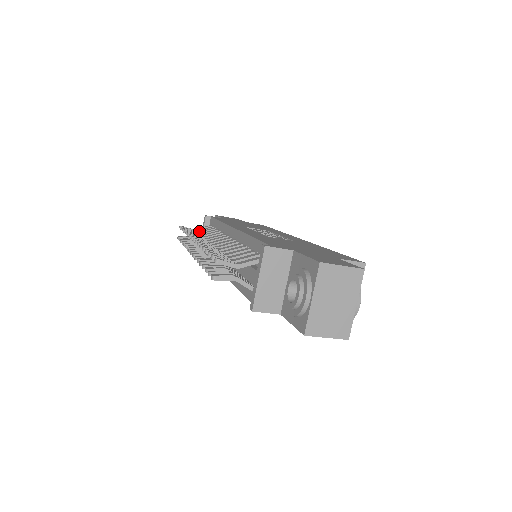
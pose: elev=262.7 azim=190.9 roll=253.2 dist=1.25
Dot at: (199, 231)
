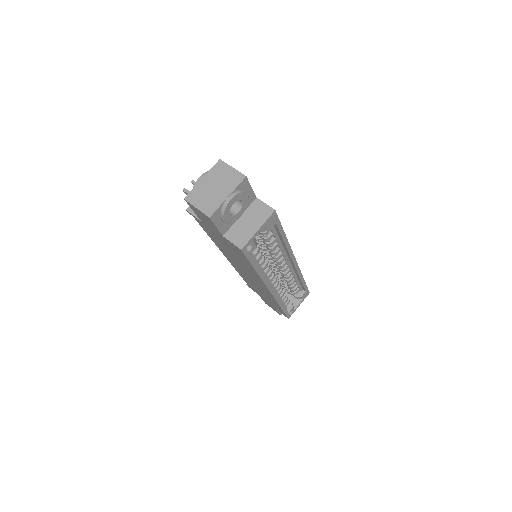
Dot at: occluded
